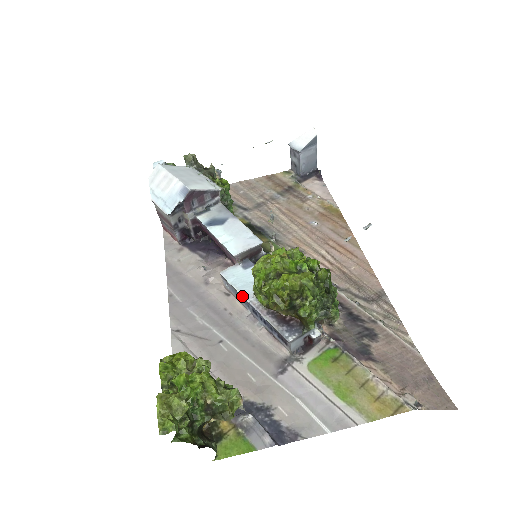
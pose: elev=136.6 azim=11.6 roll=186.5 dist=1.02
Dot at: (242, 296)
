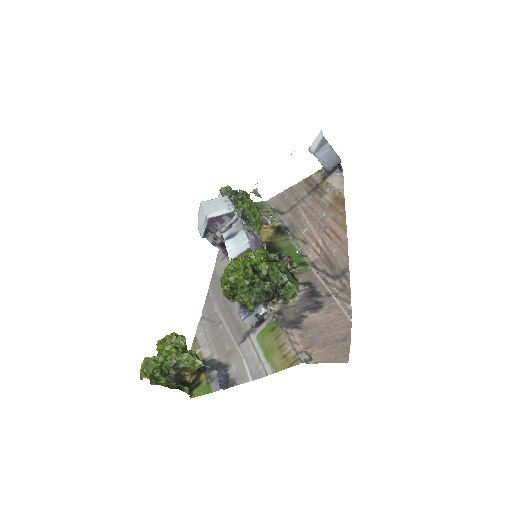
Dot at: occluded
